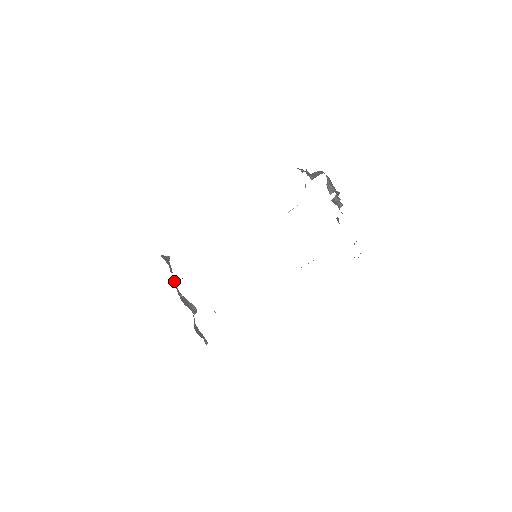
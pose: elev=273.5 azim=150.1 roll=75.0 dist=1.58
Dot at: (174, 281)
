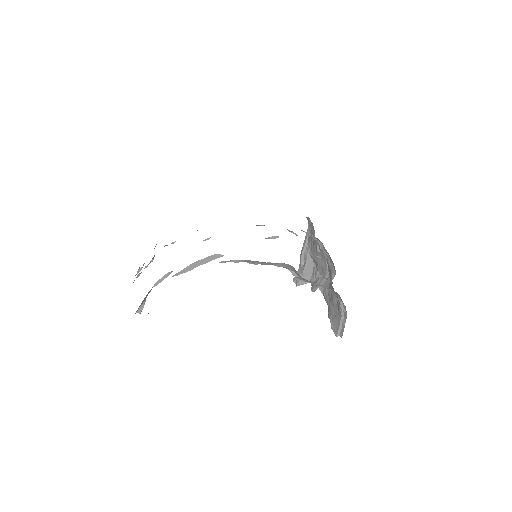
Dot at: (137, 277)
